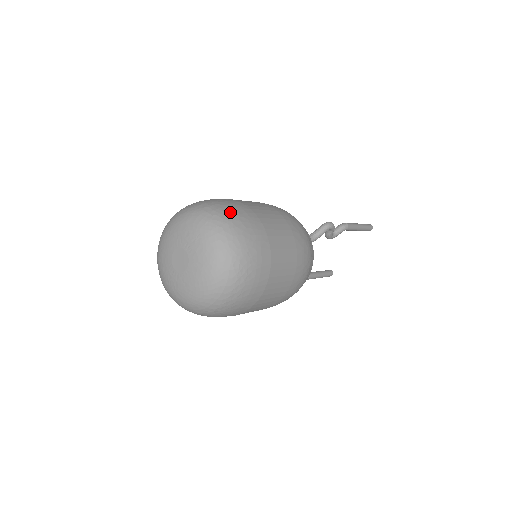
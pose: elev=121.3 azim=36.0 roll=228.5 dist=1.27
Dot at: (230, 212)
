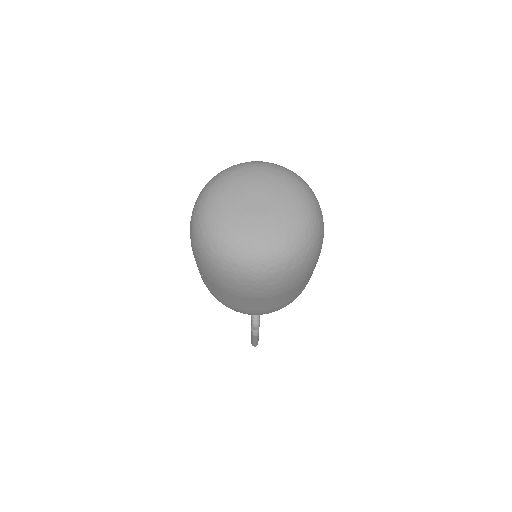
Dot at: occluded
